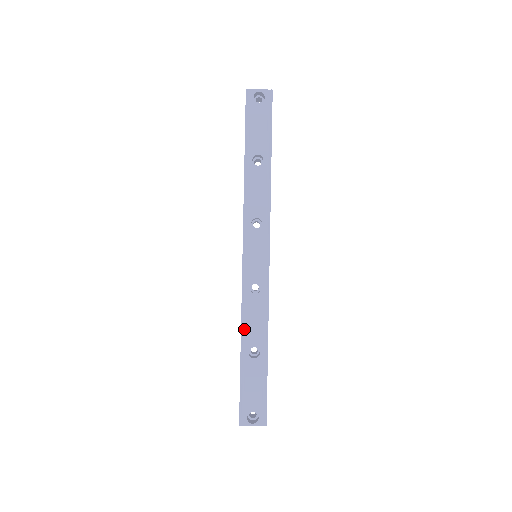
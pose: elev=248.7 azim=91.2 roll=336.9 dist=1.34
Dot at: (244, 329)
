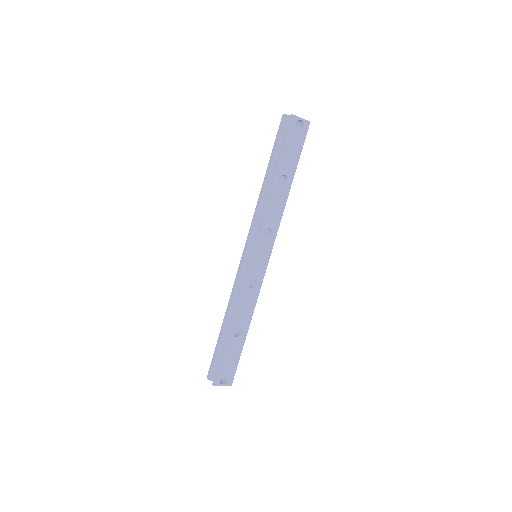
Dot at: (236, 314)
